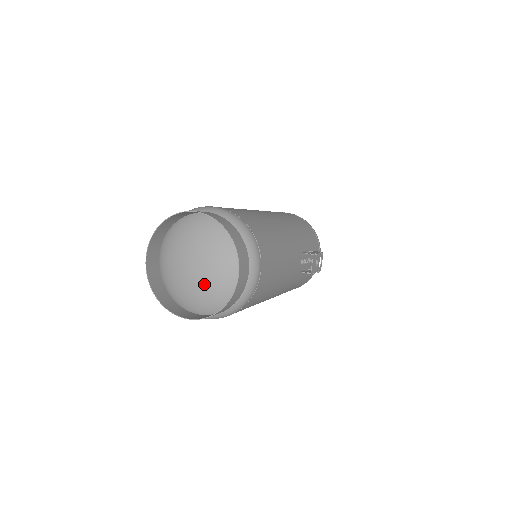
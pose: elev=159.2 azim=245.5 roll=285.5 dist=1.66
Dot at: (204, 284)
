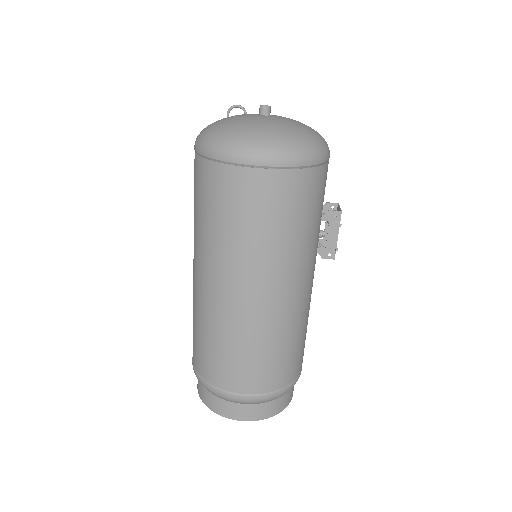
Dot at: occluded
